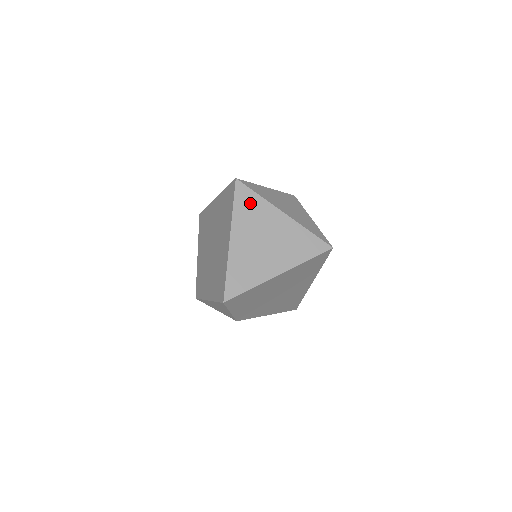
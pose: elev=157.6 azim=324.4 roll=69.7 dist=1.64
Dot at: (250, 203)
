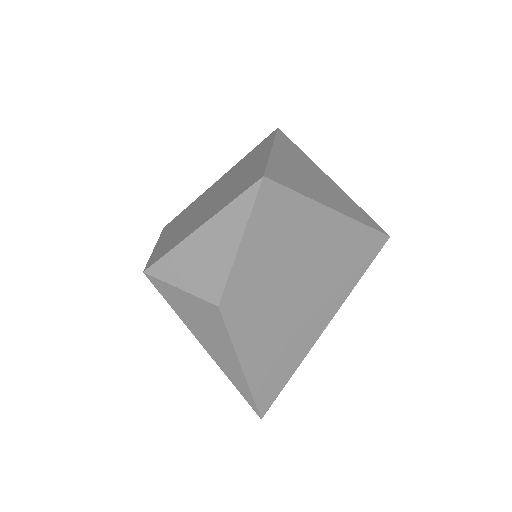
Dot at: (294, 148)
